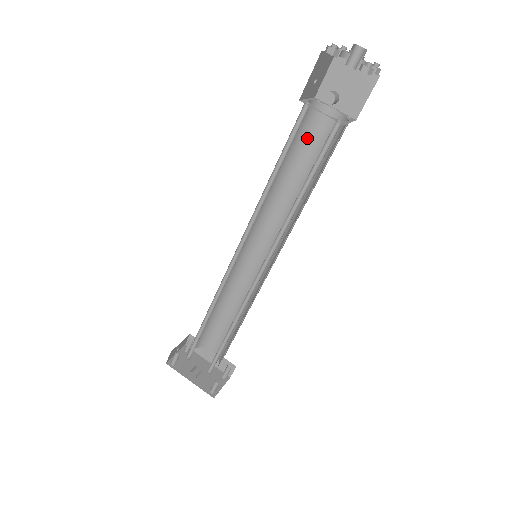
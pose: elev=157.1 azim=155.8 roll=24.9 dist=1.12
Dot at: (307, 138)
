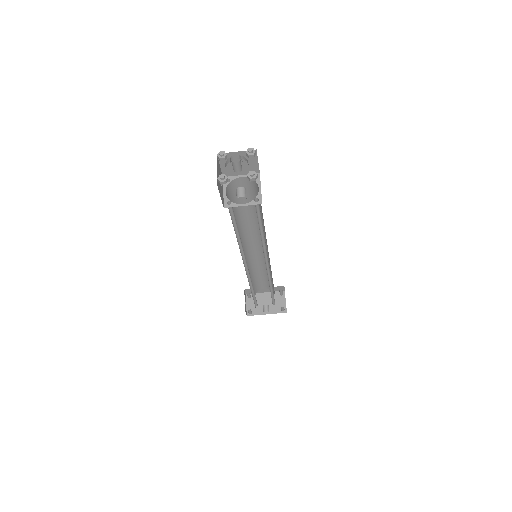
Dot at: occluded
